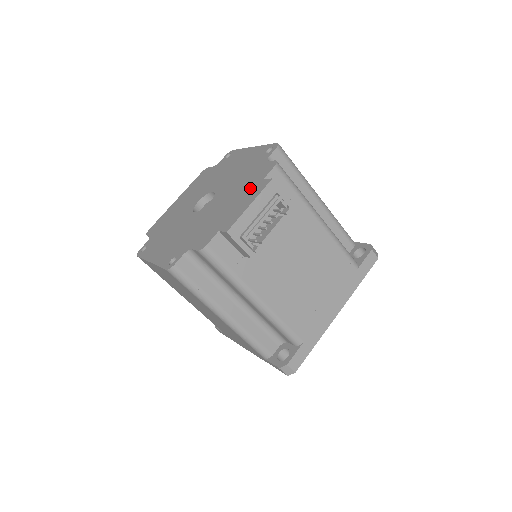
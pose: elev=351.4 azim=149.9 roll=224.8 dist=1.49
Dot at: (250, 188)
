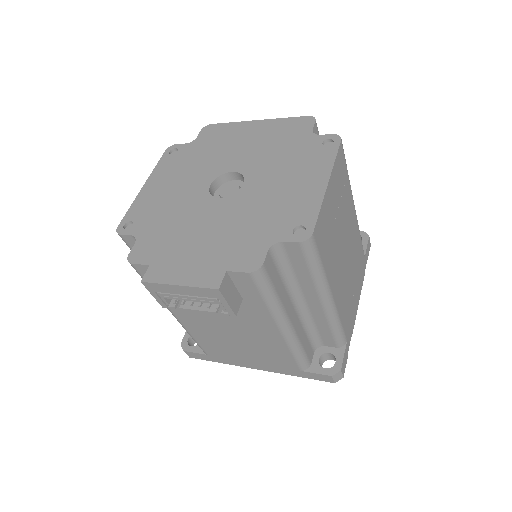
Dot at: (215, 259)
